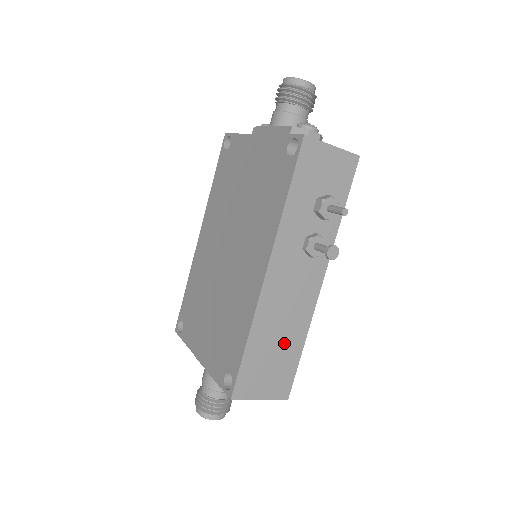
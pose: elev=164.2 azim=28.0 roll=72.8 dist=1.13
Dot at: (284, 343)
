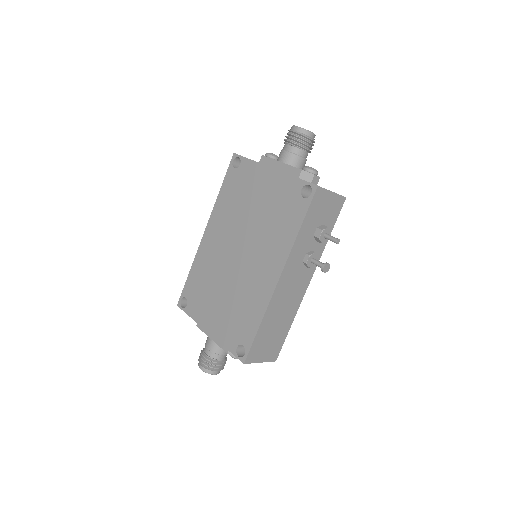
Dot at: (281, 324)
